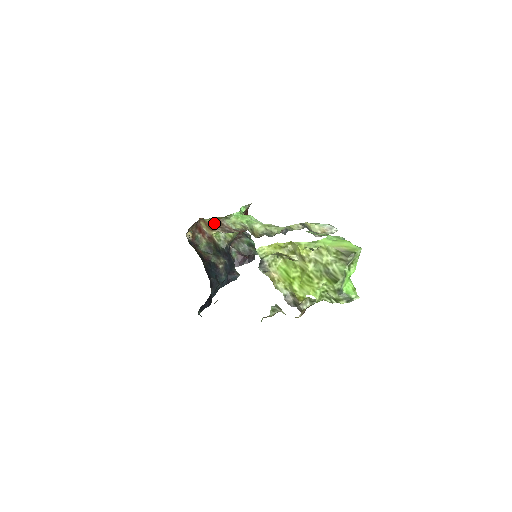
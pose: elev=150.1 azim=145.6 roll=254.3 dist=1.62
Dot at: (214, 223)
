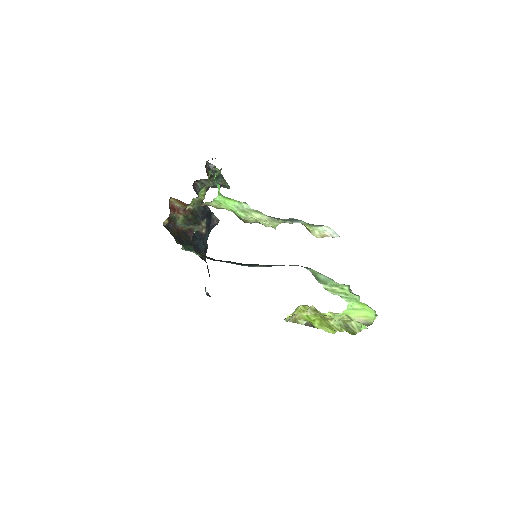
Dot at: occluded
